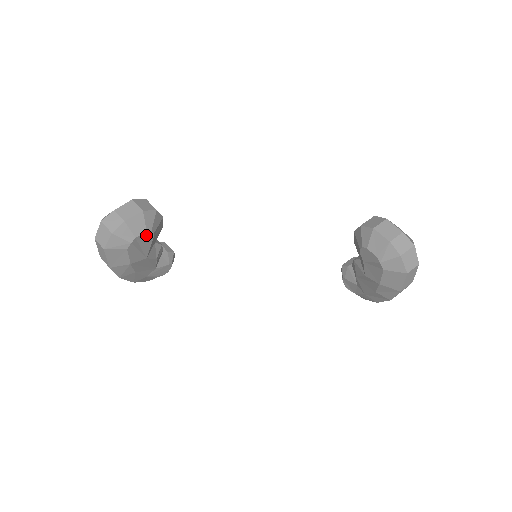
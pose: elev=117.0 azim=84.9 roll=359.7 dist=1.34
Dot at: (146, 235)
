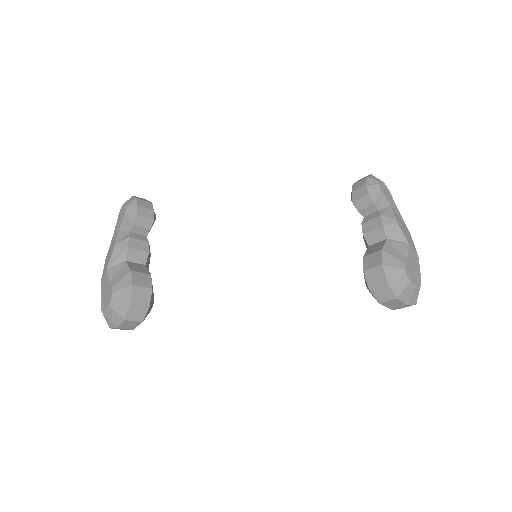
Dot at: occluded
